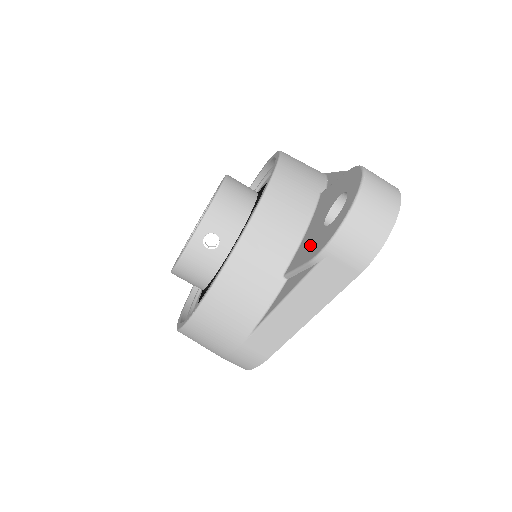
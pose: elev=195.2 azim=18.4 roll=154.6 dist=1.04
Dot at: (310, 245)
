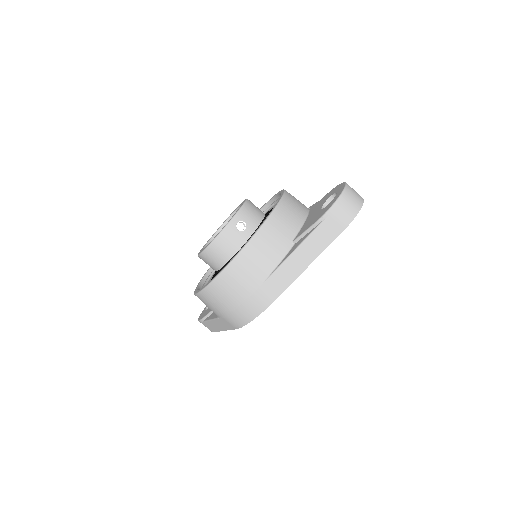
Dot at: (313, 219)
